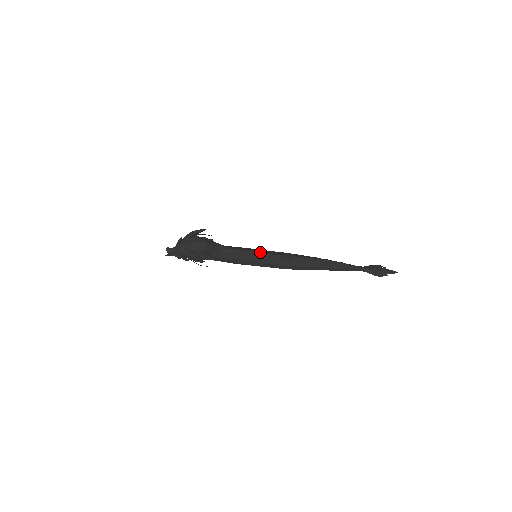
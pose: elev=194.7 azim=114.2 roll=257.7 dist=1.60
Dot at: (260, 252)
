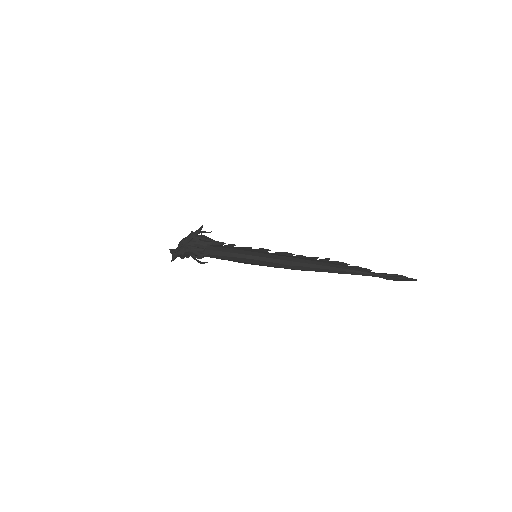
Dot at: (257, 249)
